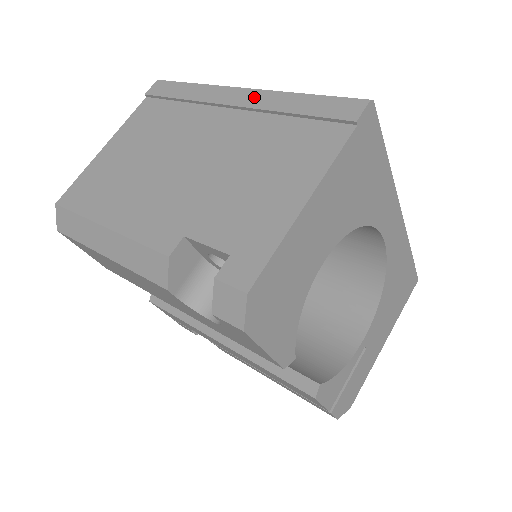
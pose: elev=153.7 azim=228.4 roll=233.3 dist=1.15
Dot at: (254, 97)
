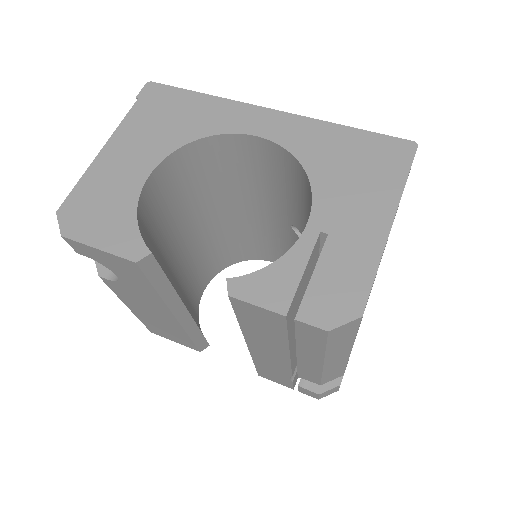
Dot at: occluded
